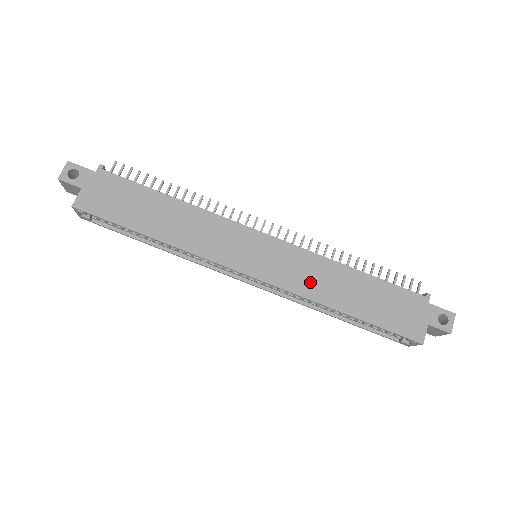
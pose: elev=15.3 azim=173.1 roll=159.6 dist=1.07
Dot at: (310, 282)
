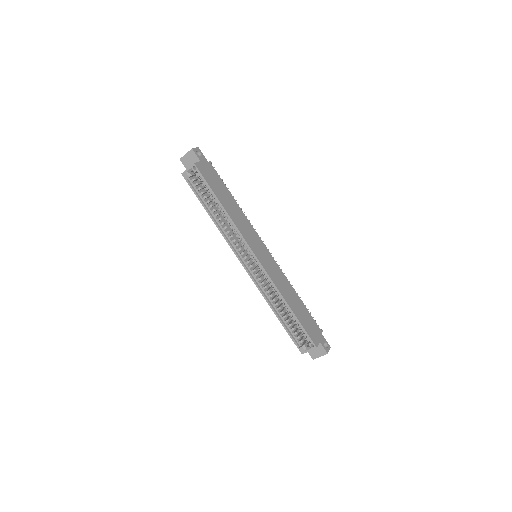
Dot at: (280, 283)
